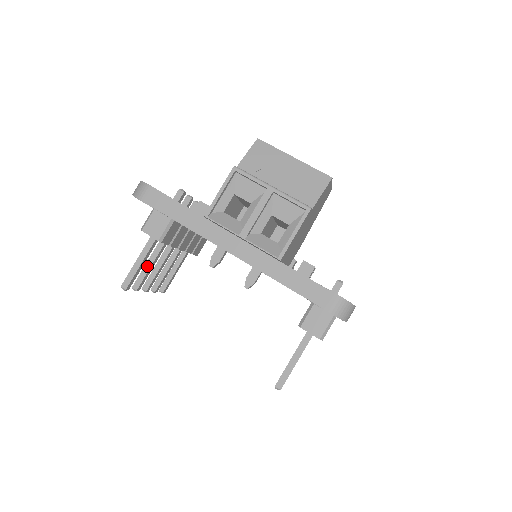
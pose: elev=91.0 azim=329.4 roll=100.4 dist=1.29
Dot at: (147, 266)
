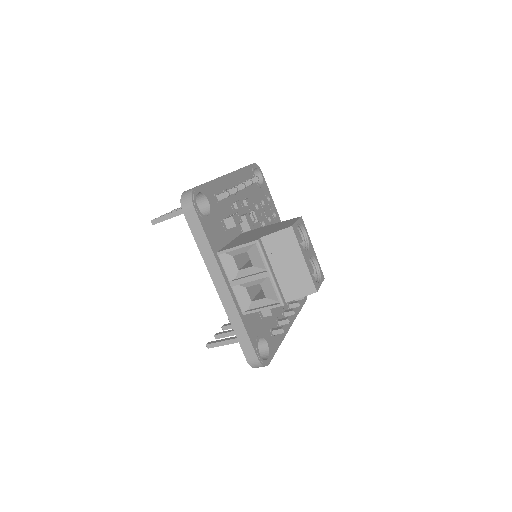
Dot at: occluded
